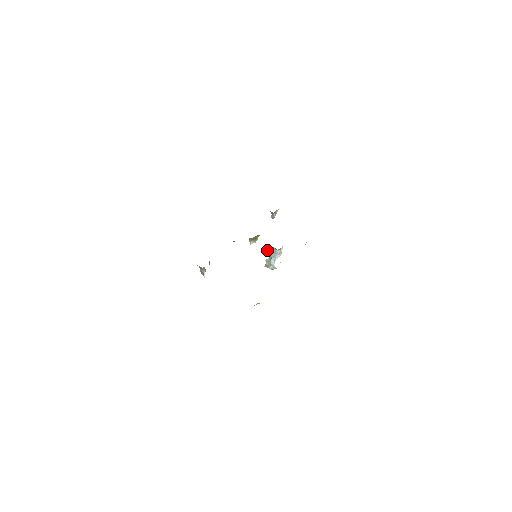
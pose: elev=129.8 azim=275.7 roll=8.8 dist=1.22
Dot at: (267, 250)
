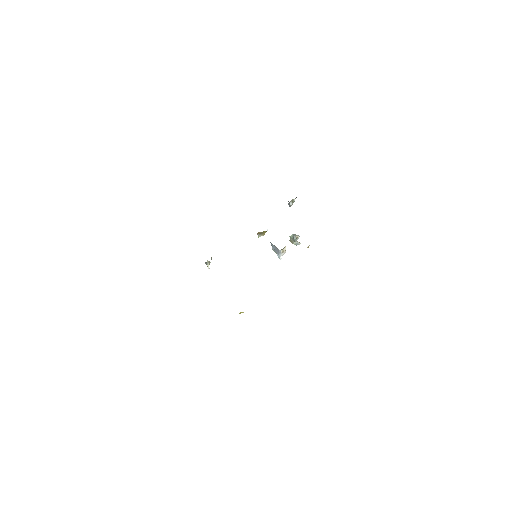
Dot at: (272, 246)
